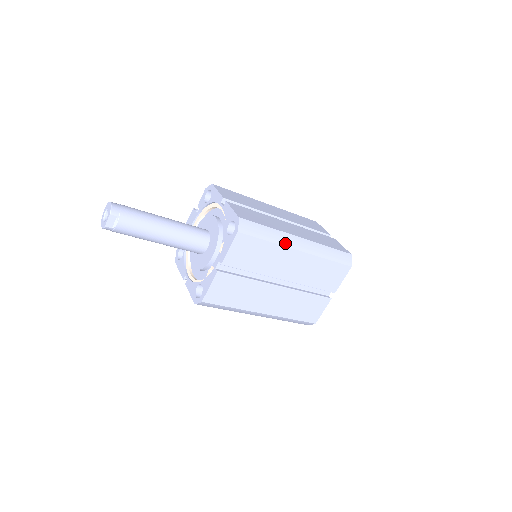
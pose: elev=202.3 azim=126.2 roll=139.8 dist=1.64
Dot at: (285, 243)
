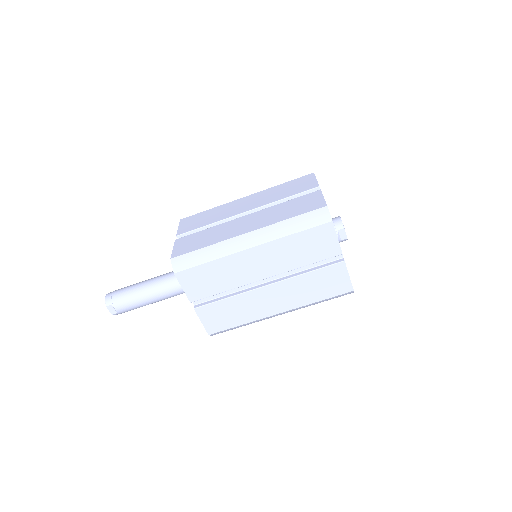
Dot at: (229, 251)
